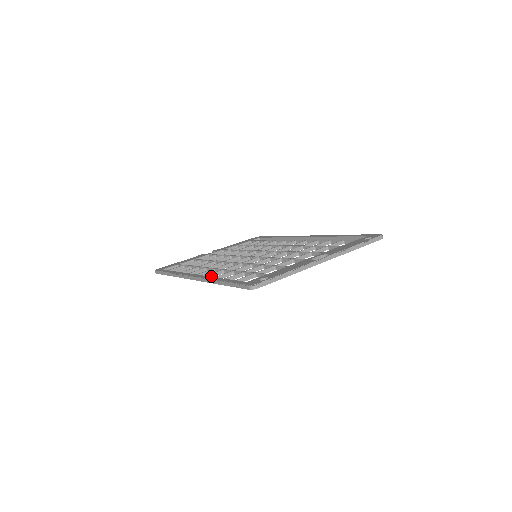
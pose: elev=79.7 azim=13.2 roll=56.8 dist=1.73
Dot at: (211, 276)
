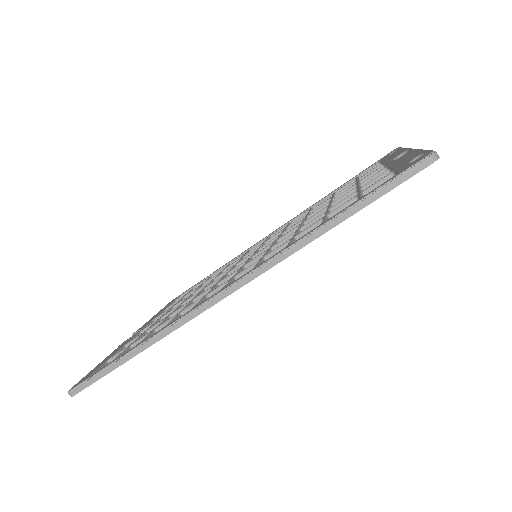
Dot at: occluded
